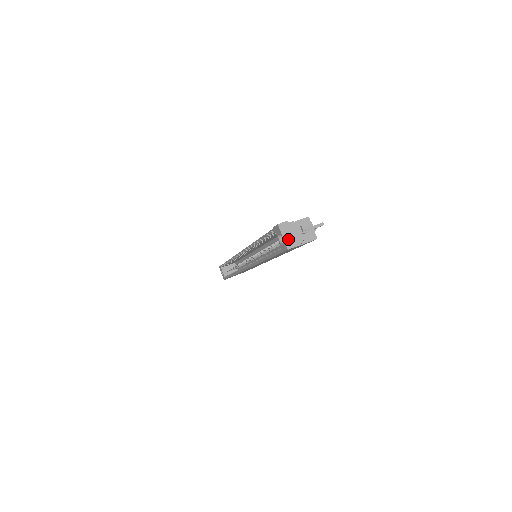
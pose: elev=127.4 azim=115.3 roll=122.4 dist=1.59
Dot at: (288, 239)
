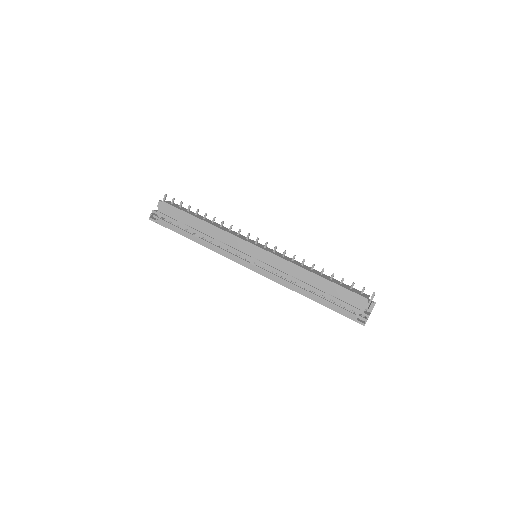
Dot at: occluded
